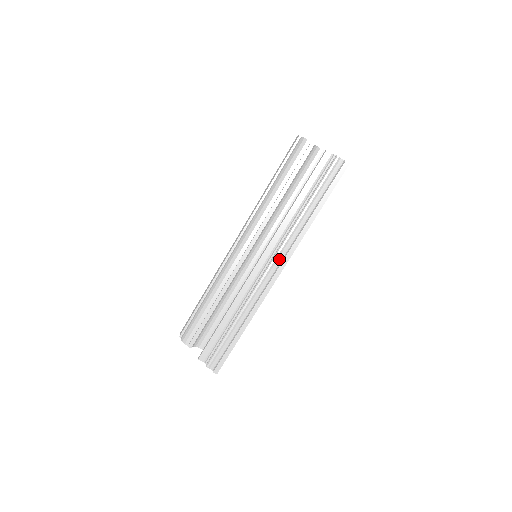
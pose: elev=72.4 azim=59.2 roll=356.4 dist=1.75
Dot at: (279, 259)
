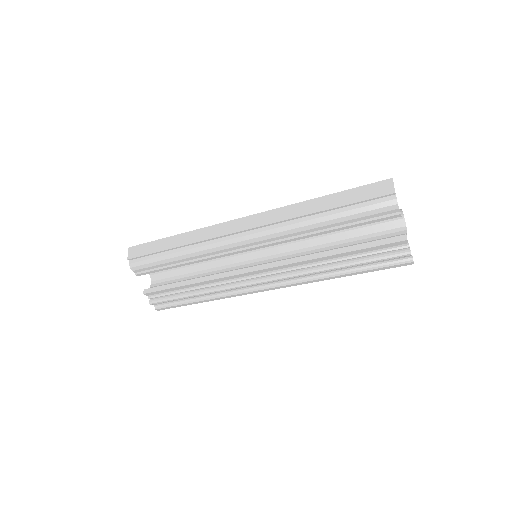
Dot at: (279, 281)
